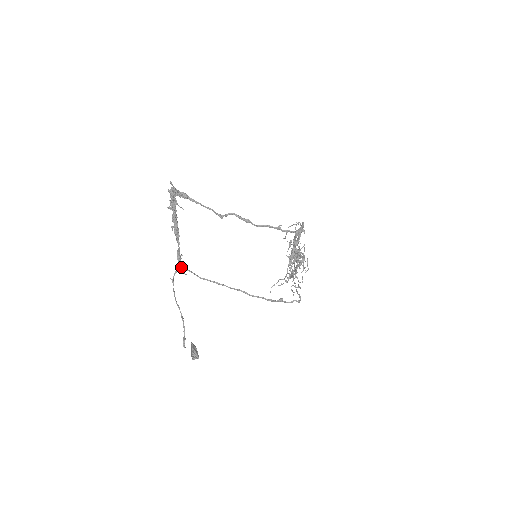
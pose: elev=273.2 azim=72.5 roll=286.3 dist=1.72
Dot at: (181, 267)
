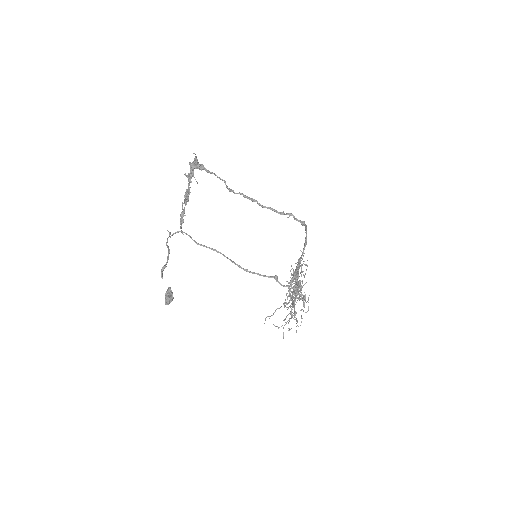
Dot at: (181, 225)
